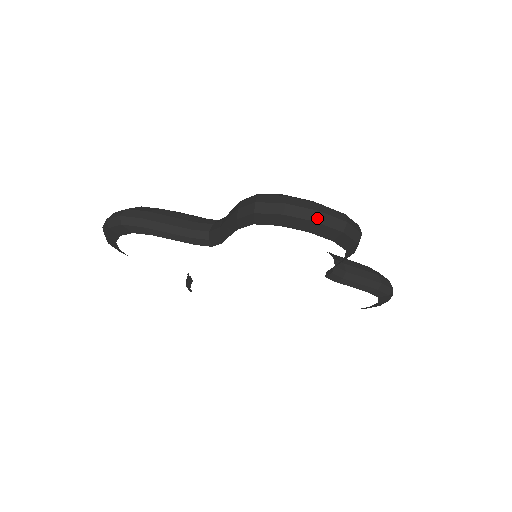
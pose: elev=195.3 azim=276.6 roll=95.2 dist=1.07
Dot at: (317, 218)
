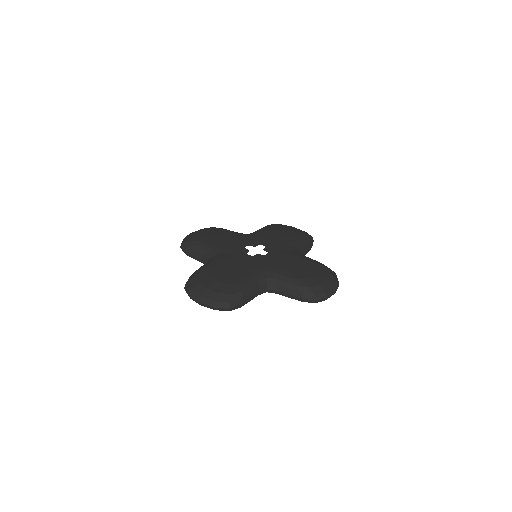
Dot at: (201, 305)
